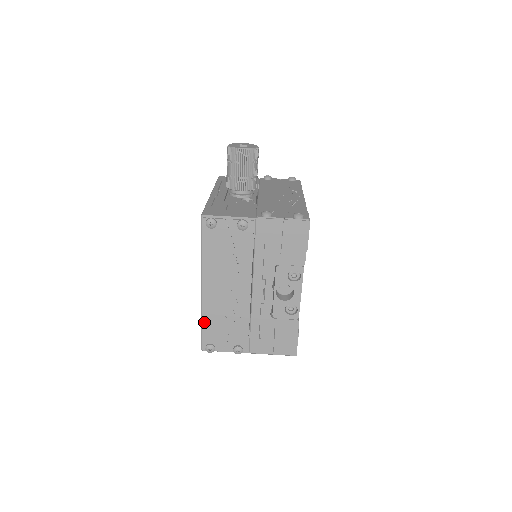
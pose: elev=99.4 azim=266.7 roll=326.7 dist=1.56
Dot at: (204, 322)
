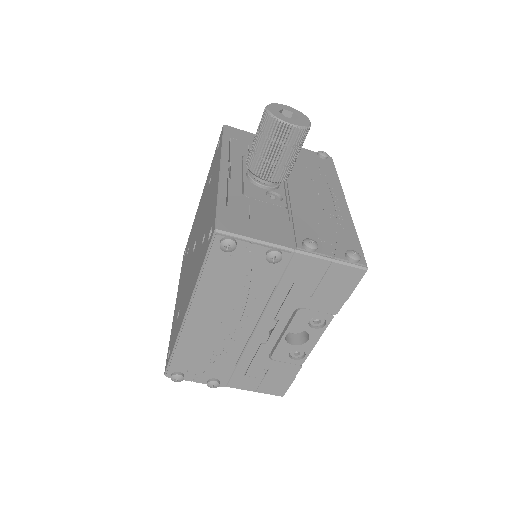
Dot at: (178, 350)
